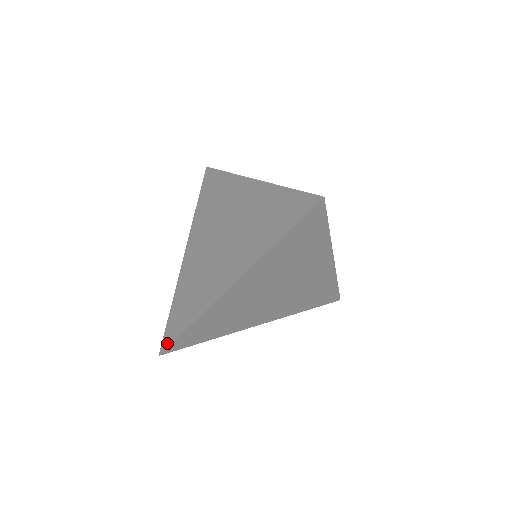
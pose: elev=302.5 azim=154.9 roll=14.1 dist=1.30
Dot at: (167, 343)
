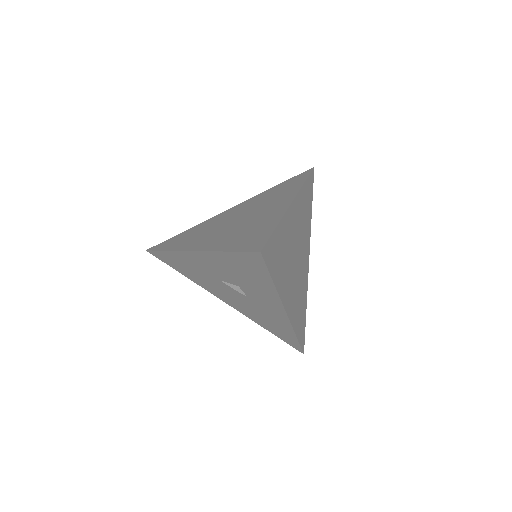
Dot at: (261, 244)
